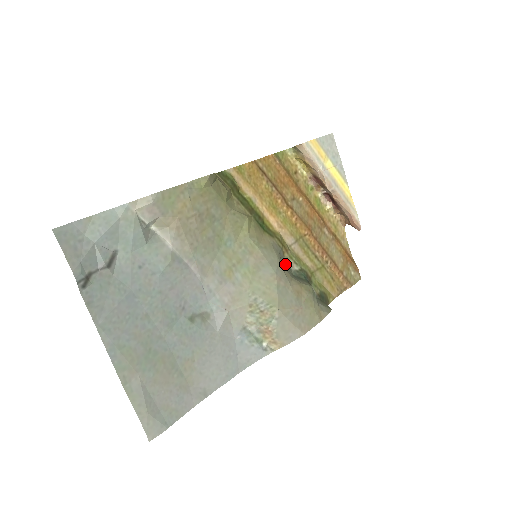
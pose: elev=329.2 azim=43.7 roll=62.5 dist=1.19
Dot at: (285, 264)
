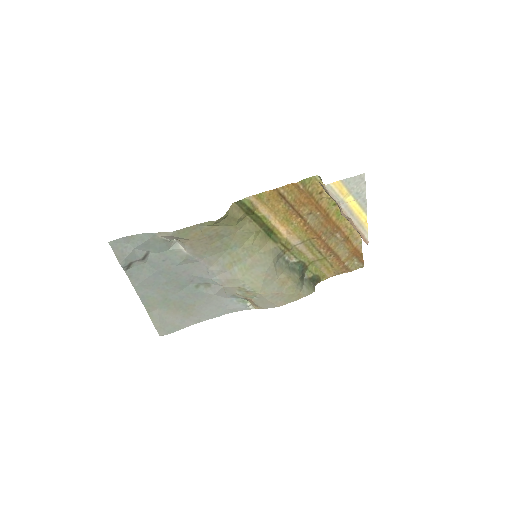
Dot at: (283, 259)
